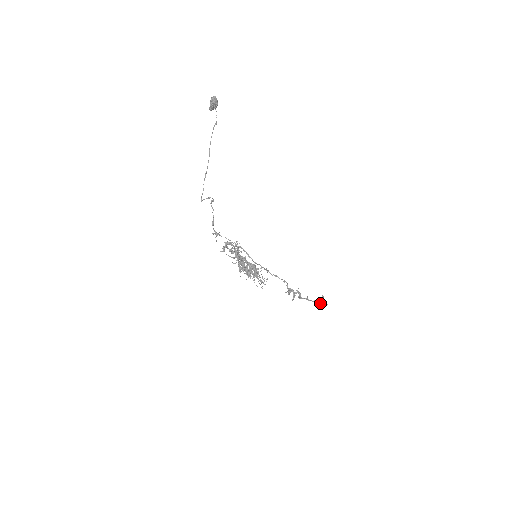
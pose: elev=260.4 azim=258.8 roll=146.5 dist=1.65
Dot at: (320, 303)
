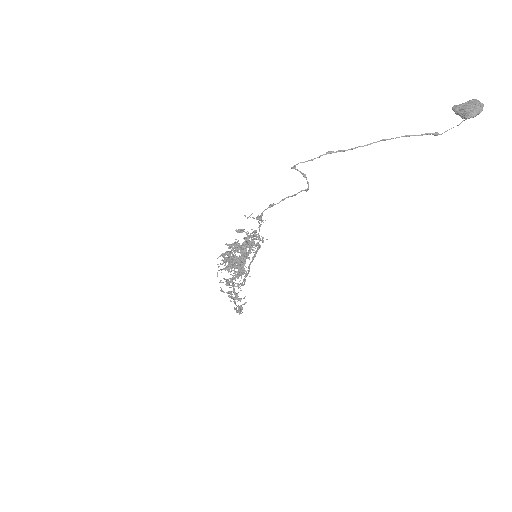
Dot at: (239, 310)
